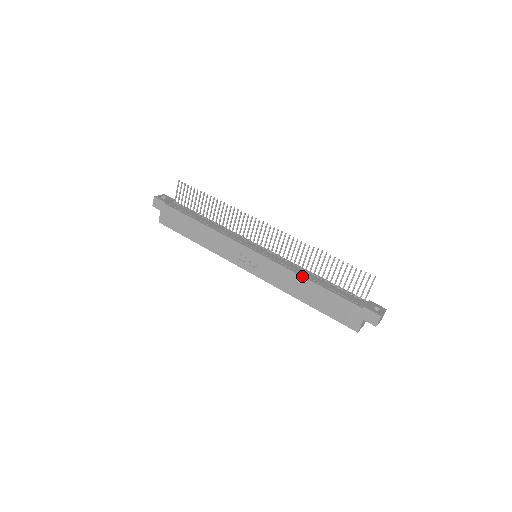
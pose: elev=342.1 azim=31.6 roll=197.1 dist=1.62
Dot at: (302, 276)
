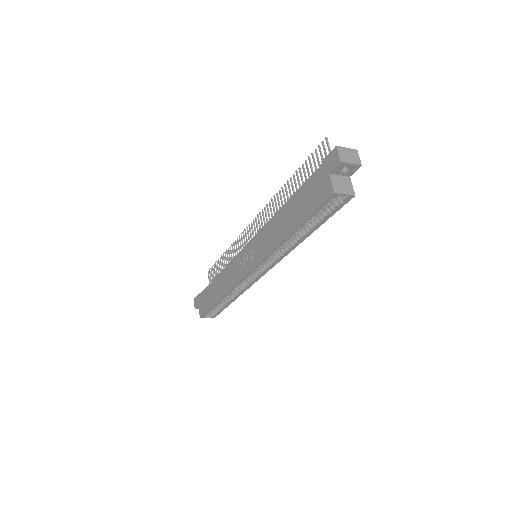
Dot at: (275, 213)
